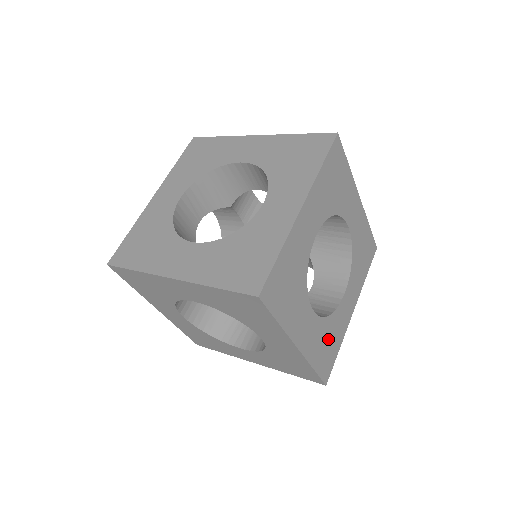
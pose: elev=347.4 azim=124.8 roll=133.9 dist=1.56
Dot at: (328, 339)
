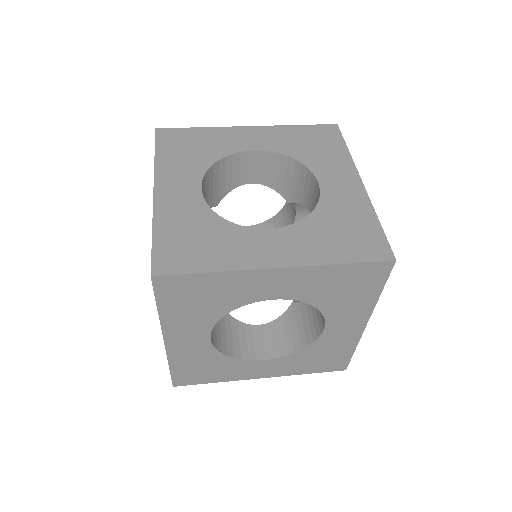
Dot at: (337, 228)
